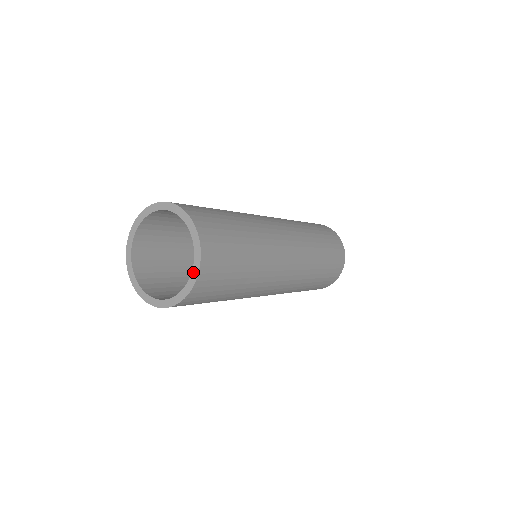
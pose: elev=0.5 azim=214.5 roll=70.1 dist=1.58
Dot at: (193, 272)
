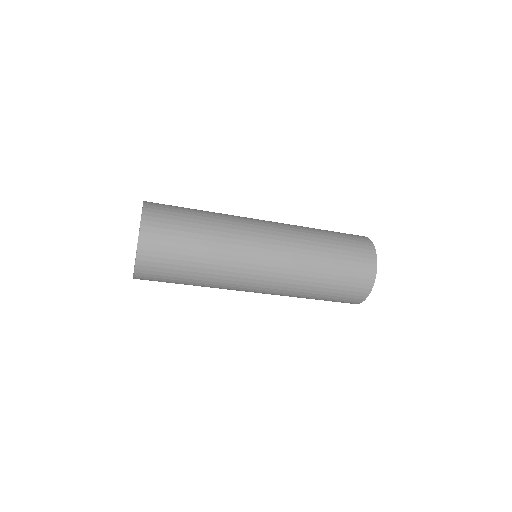
Dot at: occluded
